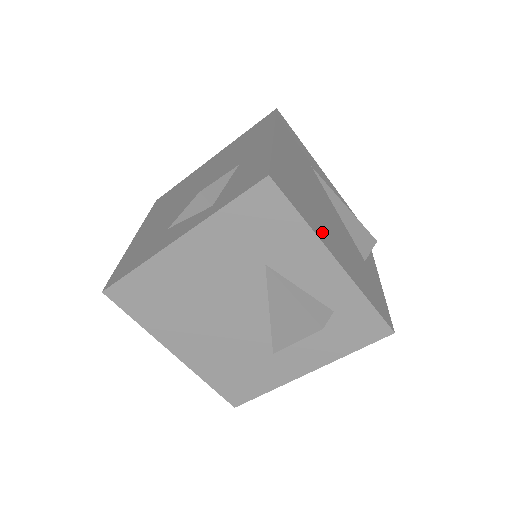
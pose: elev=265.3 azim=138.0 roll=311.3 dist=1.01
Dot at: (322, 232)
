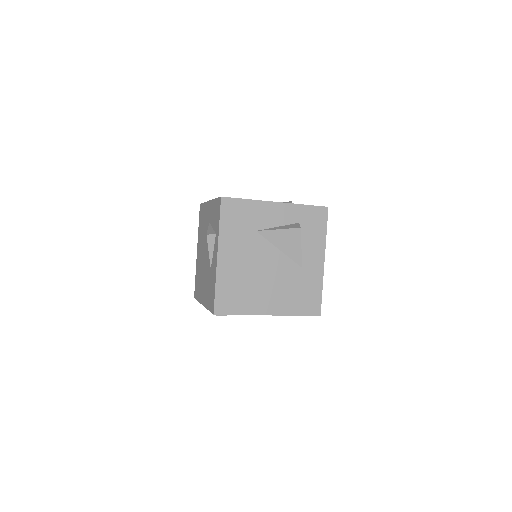
Dot at: occluded
